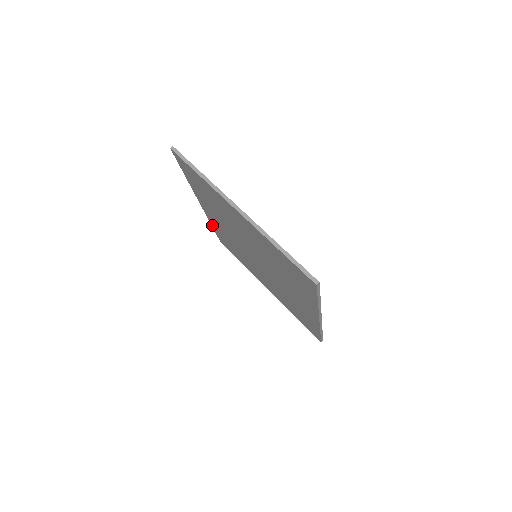
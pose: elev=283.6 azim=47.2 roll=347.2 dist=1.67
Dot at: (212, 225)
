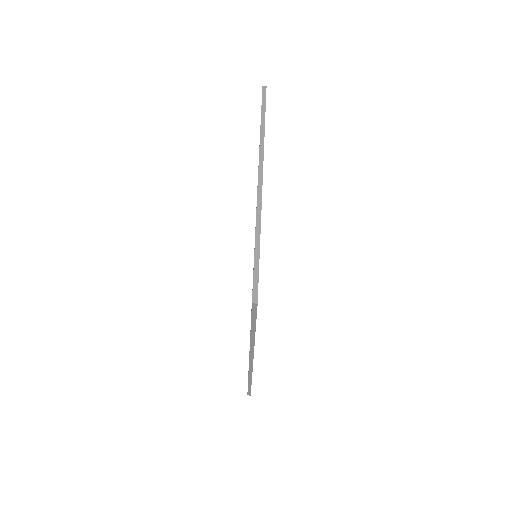
Dot at: occluded
